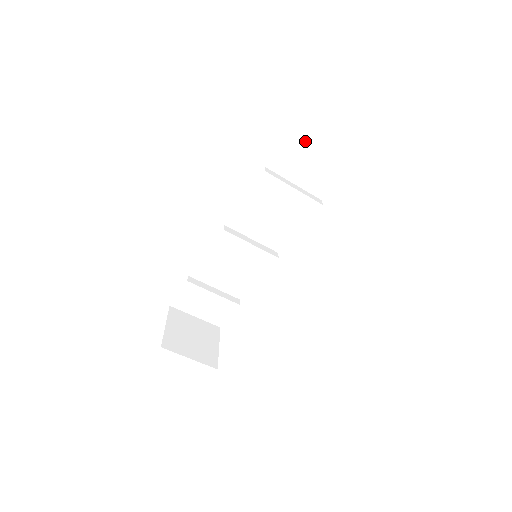
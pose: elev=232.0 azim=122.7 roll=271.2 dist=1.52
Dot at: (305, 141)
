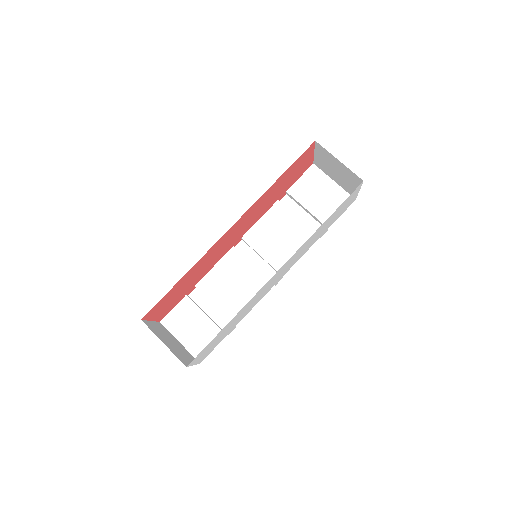
Dot at: (311, 182)
